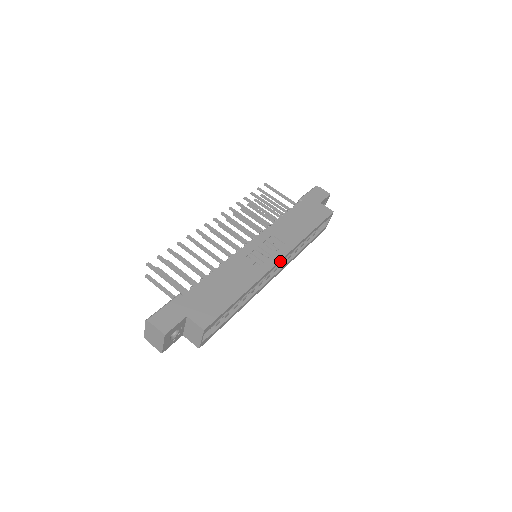
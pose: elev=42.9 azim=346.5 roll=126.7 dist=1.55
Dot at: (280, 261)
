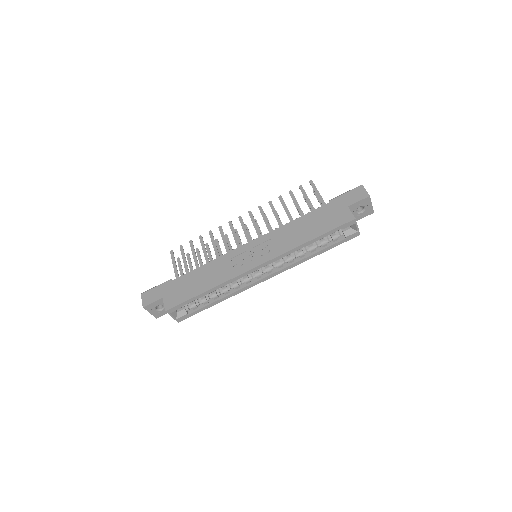
Dot at: (260, 266)
